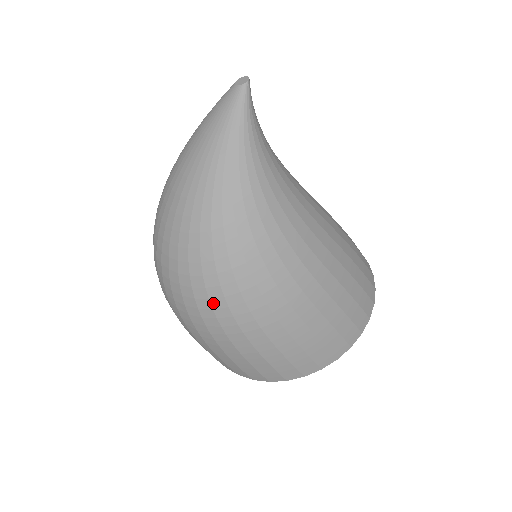
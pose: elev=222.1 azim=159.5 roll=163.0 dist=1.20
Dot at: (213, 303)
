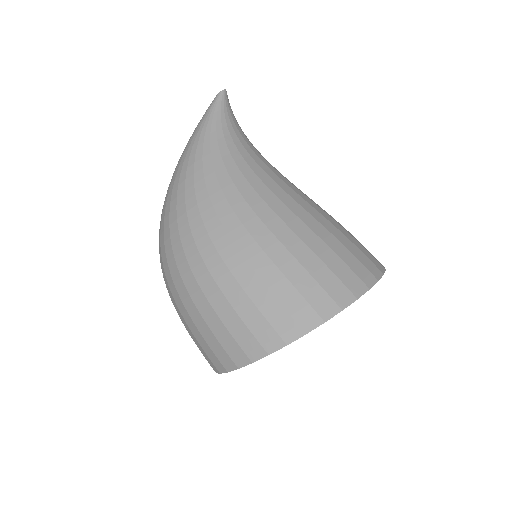
Dot at: (167, 256)
